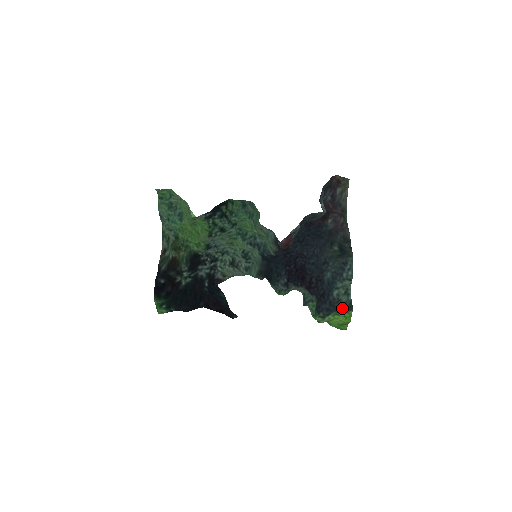
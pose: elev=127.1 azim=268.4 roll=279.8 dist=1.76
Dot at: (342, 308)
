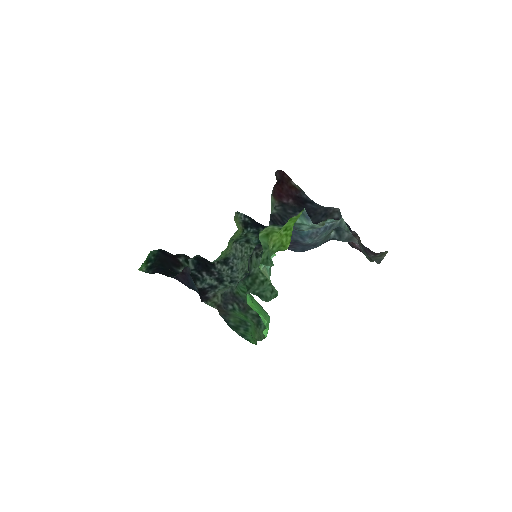
Dot at: (295, 223)
